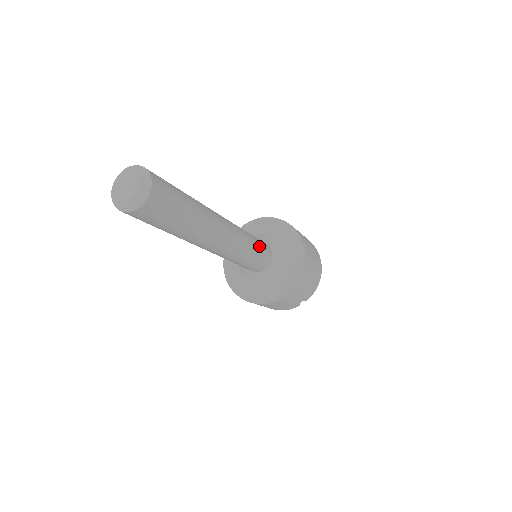
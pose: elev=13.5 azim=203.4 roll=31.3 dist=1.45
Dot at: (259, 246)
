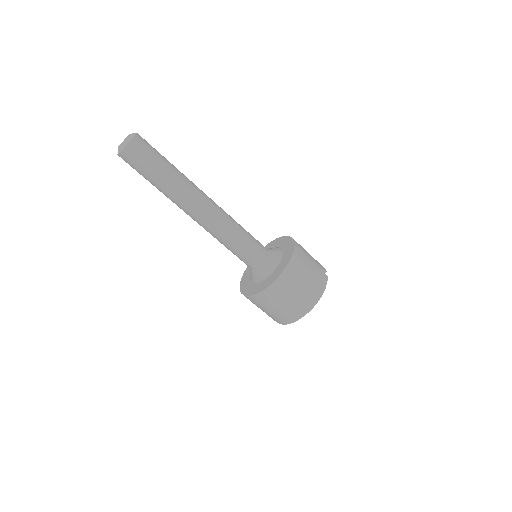
Dot at: occluded
